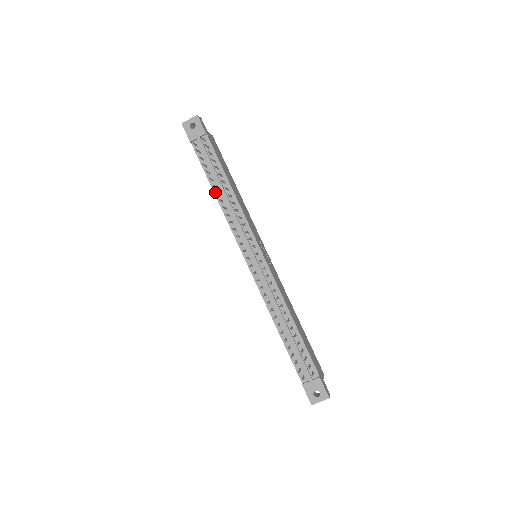
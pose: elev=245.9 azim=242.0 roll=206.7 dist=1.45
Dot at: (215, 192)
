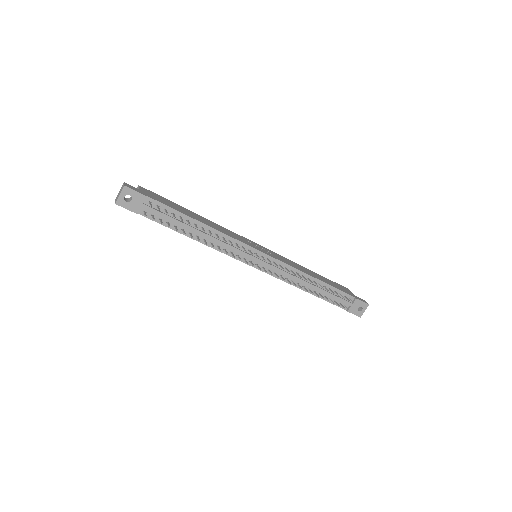
Dot at: occluded
